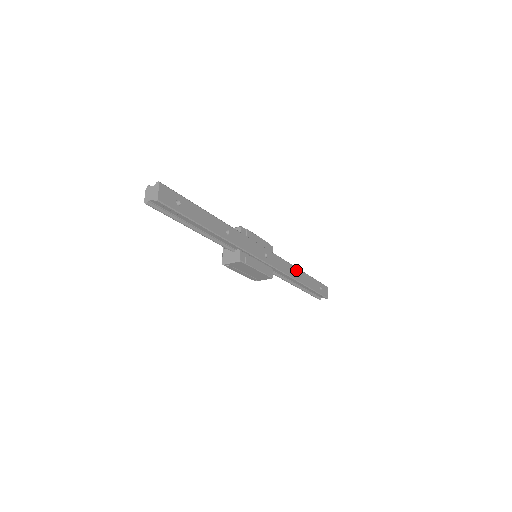
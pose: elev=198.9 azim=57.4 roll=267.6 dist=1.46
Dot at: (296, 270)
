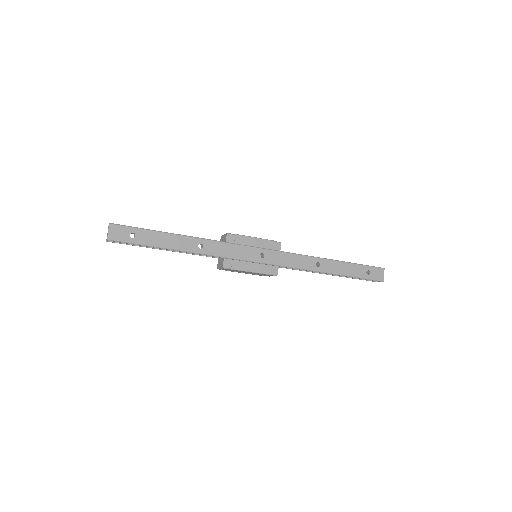
Dot at: (318, 261)
